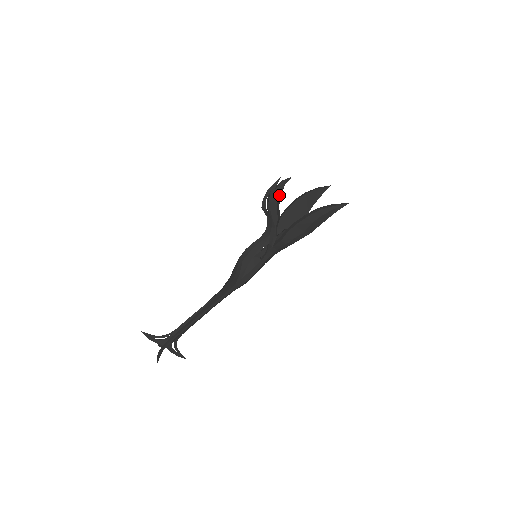
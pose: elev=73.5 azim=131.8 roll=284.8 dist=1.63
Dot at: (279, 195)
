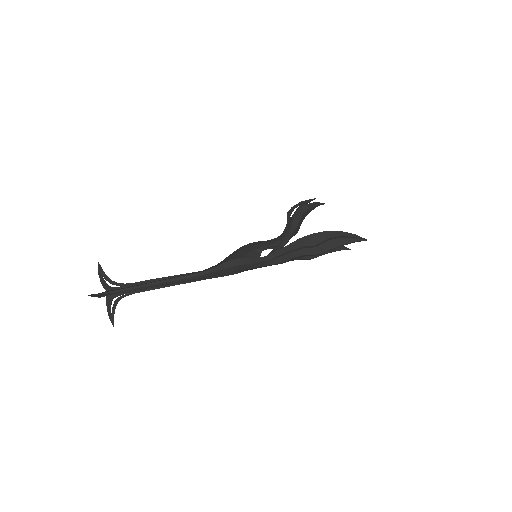
Dot at: (308, 209)
